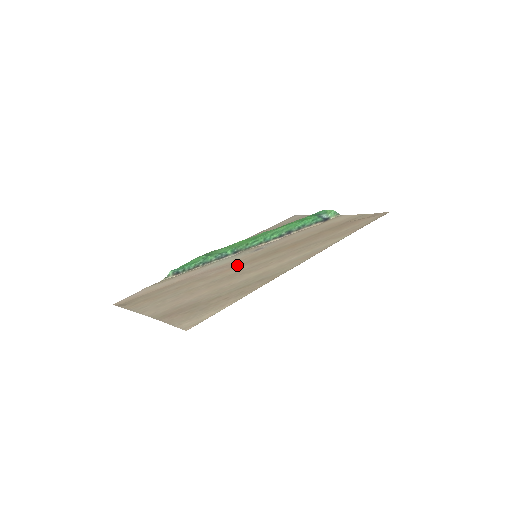
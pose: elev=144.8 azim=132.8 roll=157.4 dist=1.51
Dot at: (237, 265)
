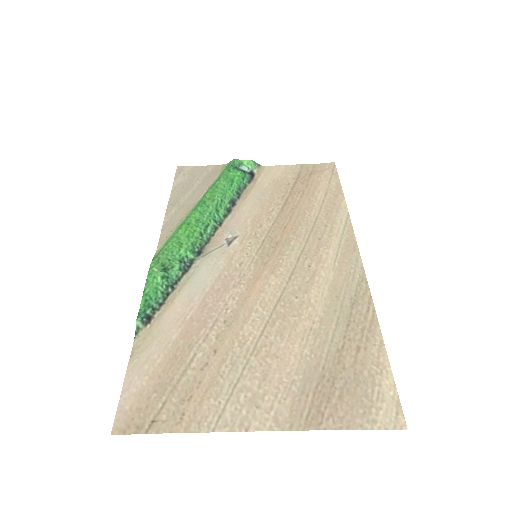
Dot at: (251, 279)
